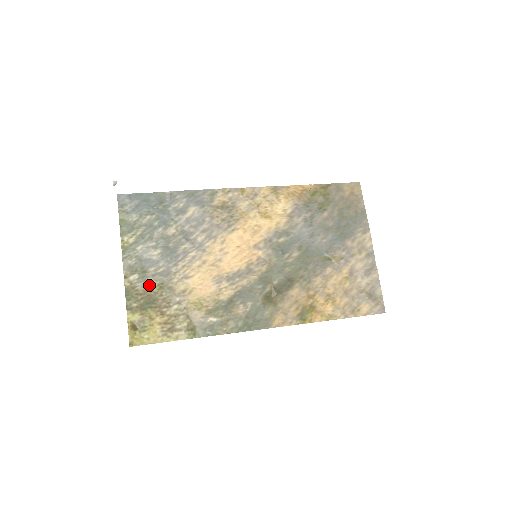
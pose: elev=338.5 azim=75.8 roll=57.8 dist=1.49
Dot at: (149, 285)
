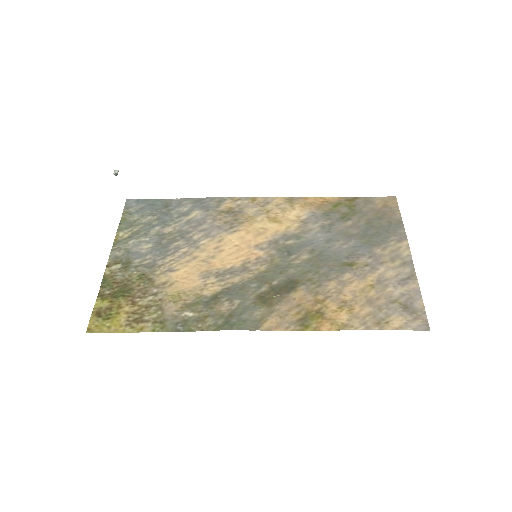
Dot at: (129, 275)
